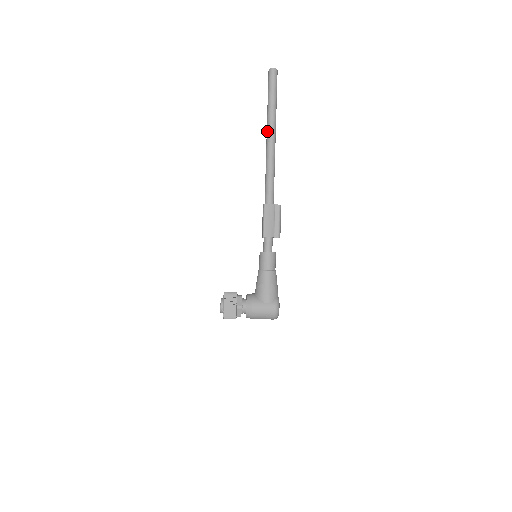
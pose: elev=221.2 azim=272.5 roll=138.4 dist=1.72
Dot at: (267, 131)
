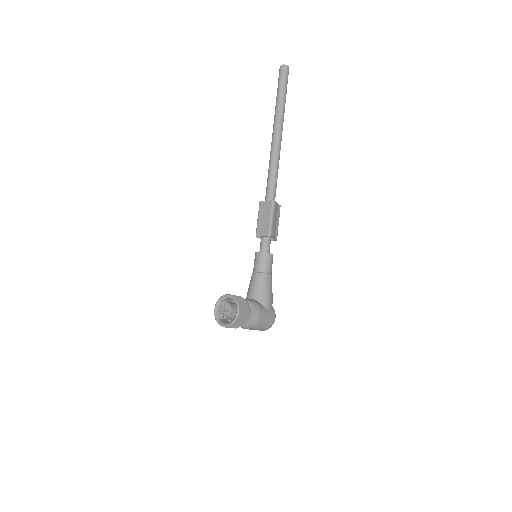
Dot at: (277, 125)
